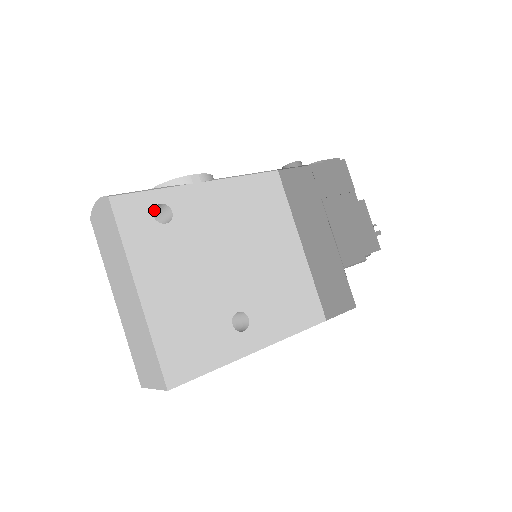
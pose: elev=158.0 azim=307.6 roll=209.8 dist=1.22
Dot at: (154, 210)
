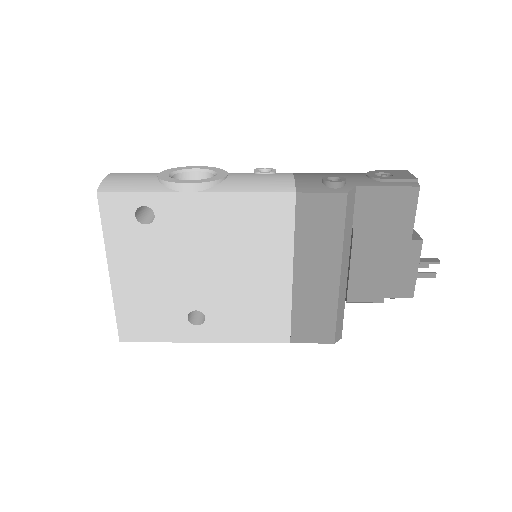
Dot at: occluded
